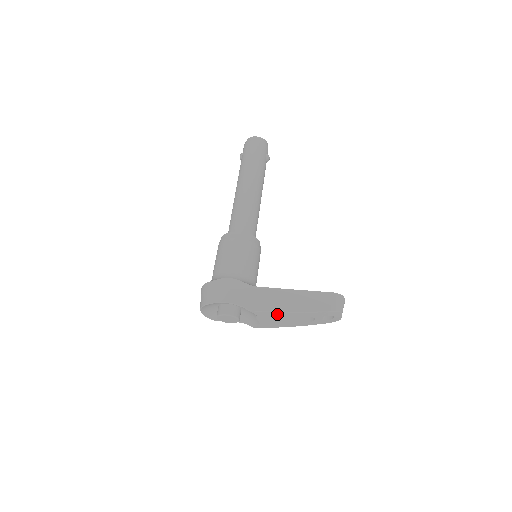
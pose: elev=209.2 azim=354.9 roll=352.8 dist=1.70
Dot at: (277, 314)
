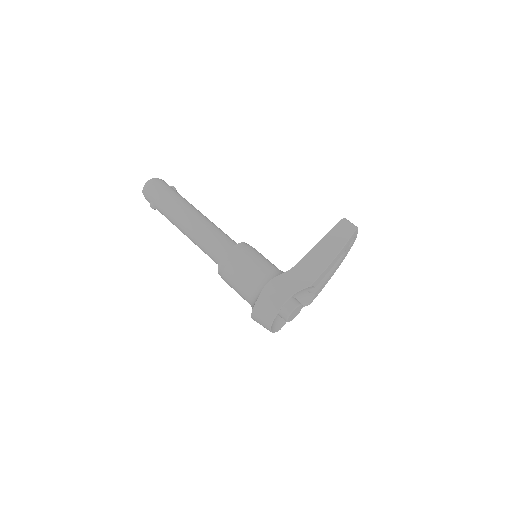
Dot at: (326, 270)
